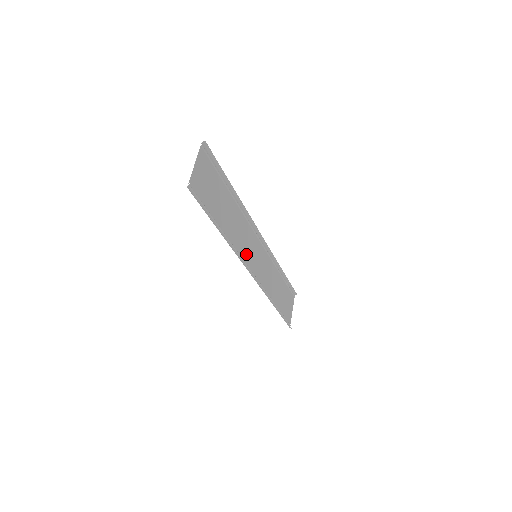
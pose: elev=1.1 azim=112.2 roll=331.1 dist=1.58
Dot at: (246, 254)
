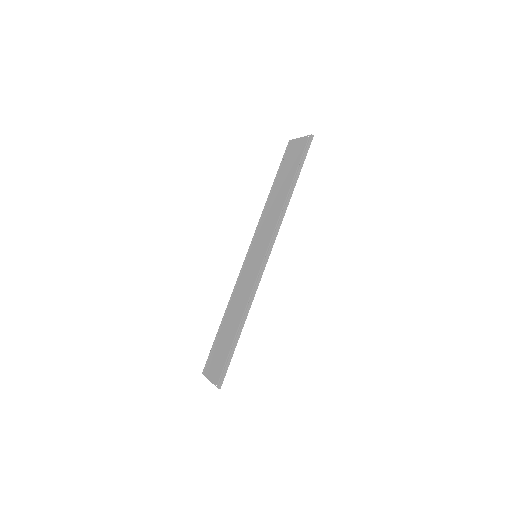
Dot at: (267, 238)
